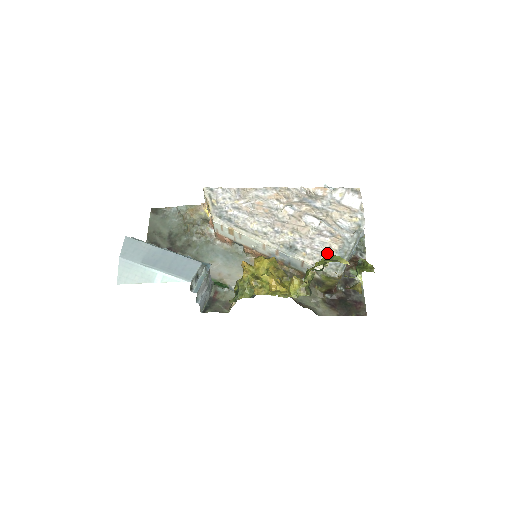
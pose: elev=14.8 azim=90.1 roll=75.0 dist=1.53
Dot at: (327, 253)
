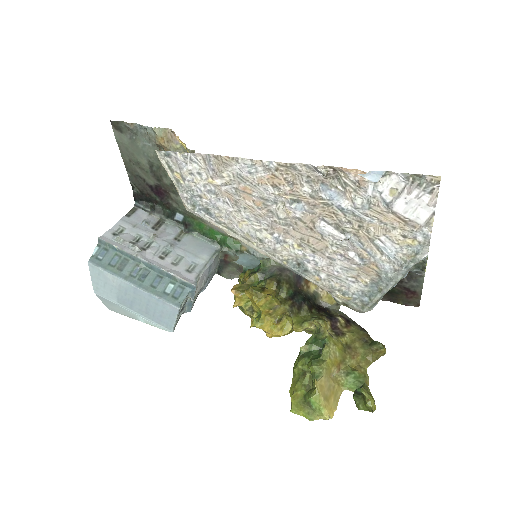
Dot at: (352, 284)
